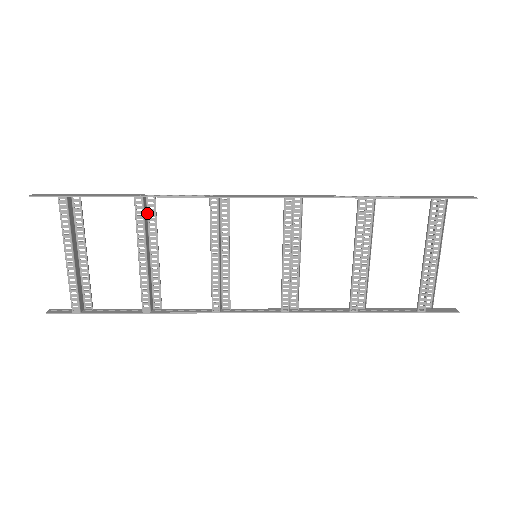
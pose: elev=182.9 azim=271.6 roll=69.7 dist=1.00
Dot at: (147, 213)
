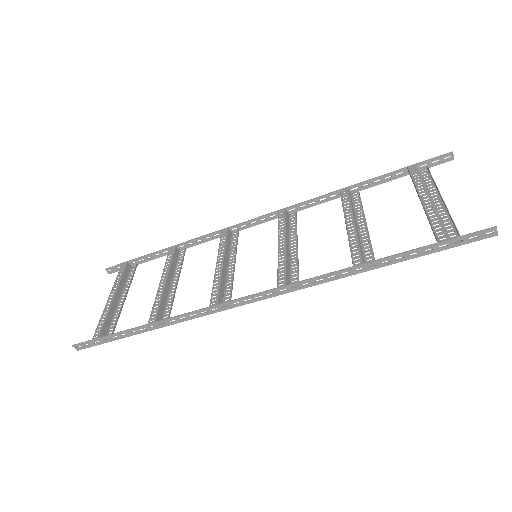
Dot at: (178, 260)
